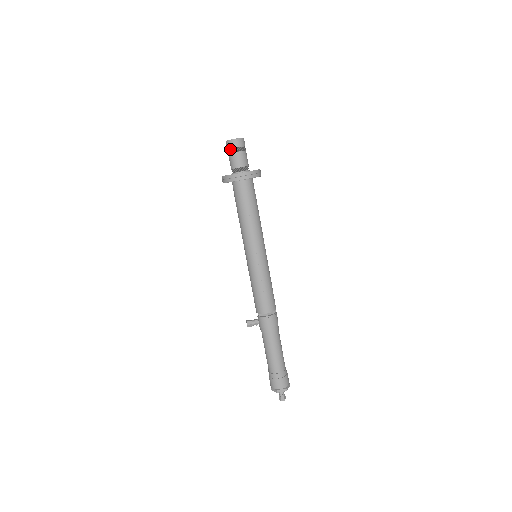
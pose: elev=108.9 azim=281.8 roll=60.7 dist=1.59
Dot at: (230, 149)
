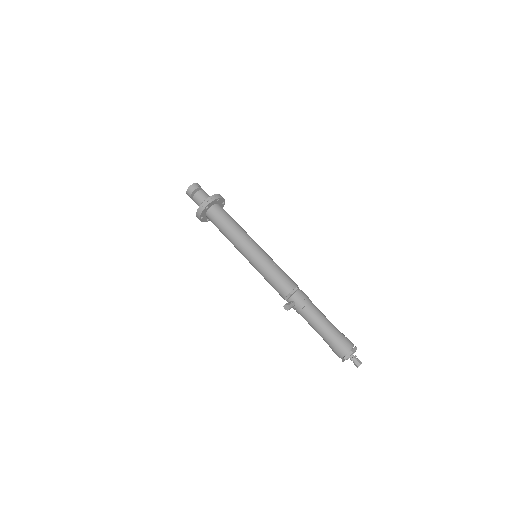
Dot at: (194, 191)
